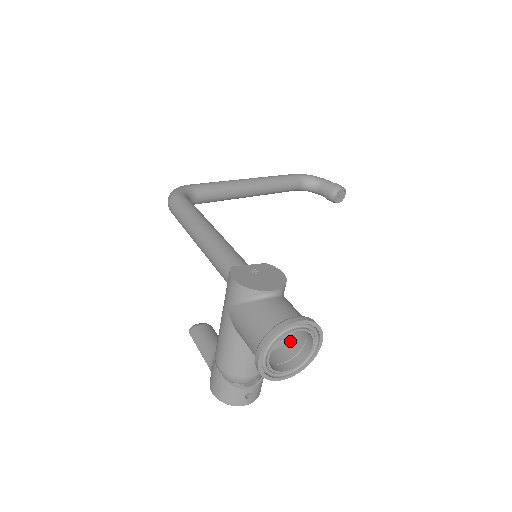
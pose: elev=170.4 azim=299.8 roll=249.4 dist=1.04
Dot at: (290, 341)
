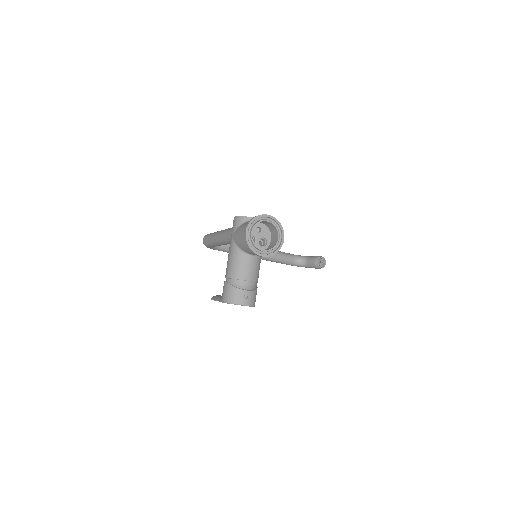
Dot at: (268, 247)
